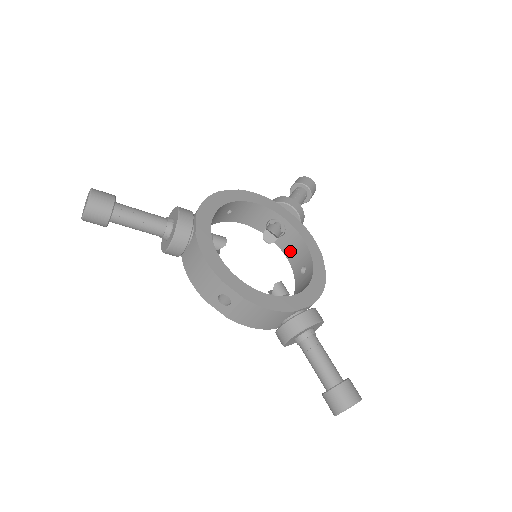
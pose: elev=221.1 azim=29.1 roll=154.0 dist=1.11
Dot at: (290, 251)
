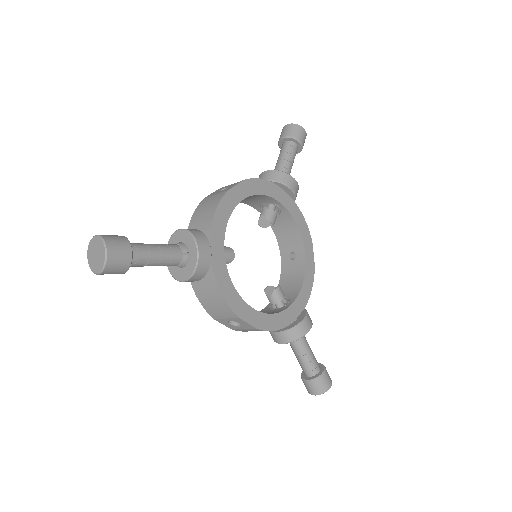
Dot at: (280, 230)
